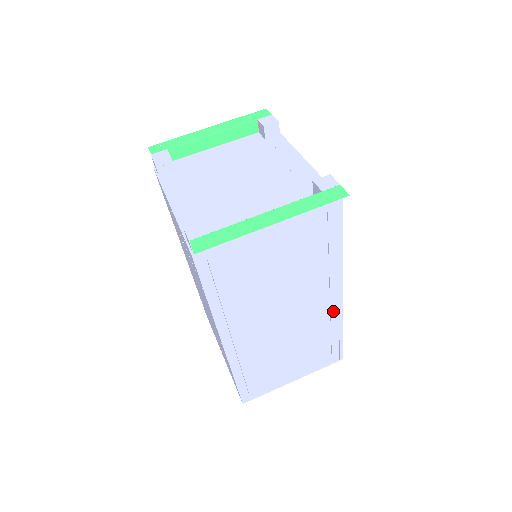
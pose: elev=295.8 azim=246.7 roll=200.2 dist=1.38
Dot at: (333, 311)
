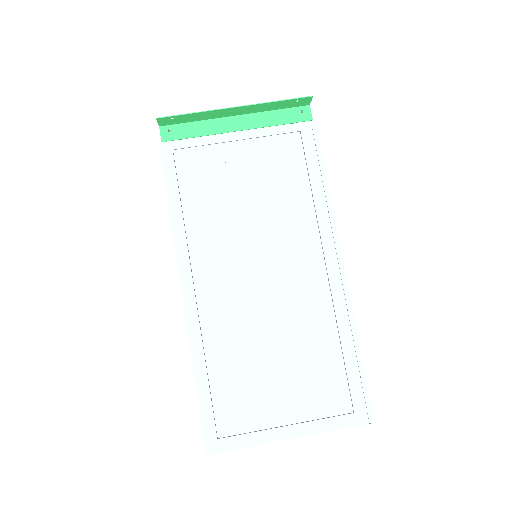
Dot at: (335, 293)
